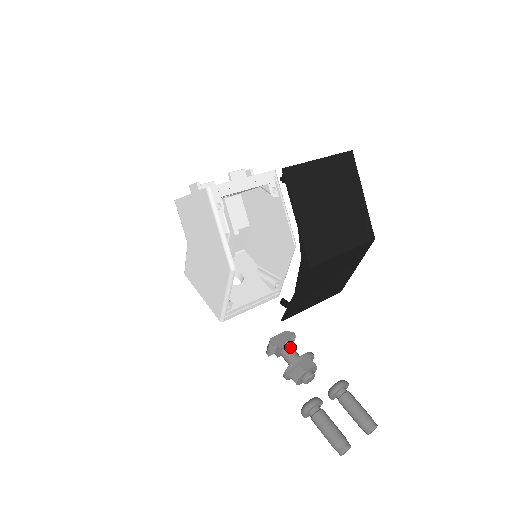
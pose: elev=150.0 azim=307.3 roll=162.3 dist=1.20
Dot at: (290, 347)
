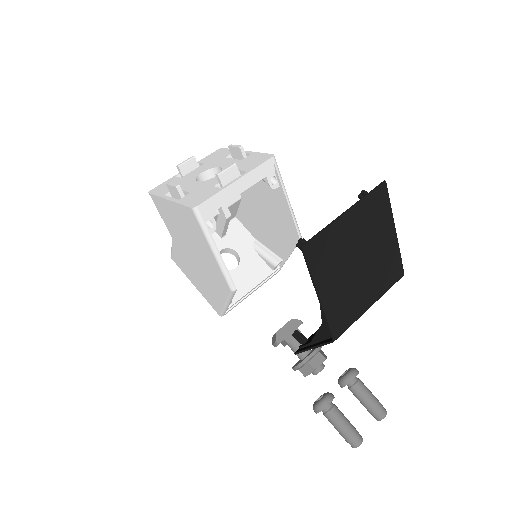
Dot at: occluded
